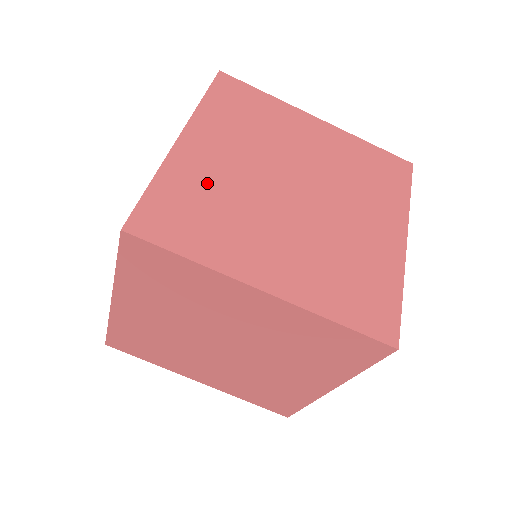
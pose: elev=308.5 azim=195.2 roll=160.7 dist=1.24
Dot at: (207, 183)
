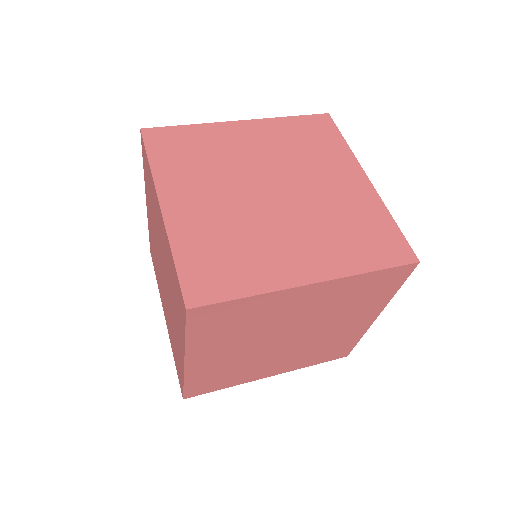
Dot at: (210, 230)
